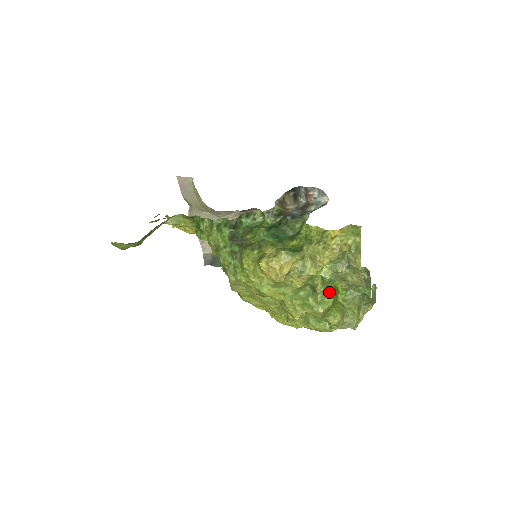
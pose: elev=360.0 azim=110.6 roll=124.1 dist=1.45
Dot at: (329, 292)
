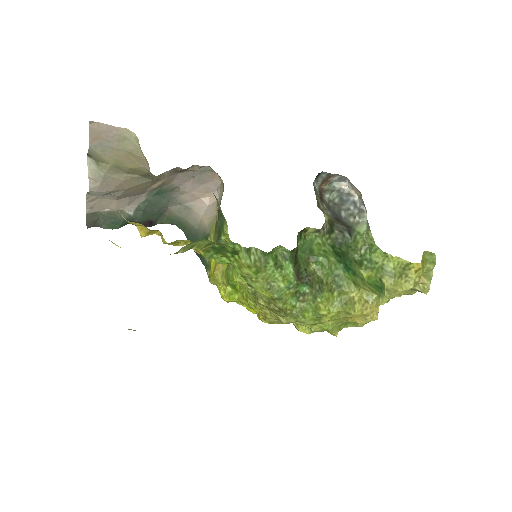
Dot at: occluded
